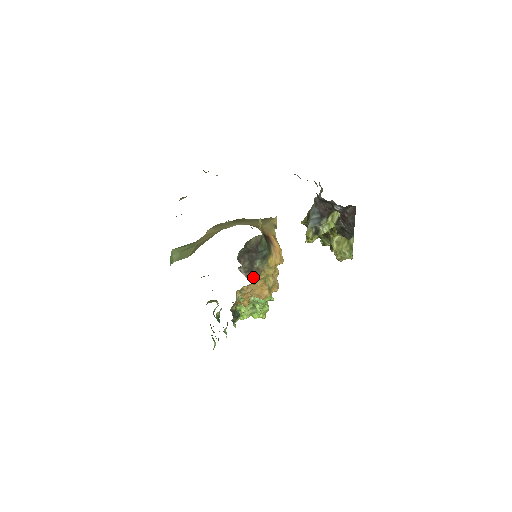
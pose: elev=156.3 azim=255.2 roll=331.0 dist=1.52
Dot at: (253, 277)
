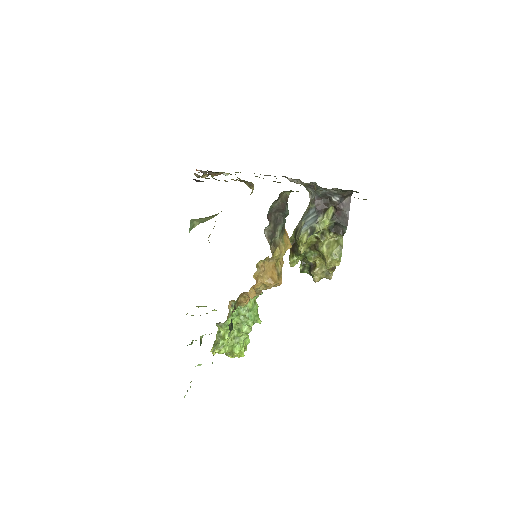
Dot at: (271, 249)
